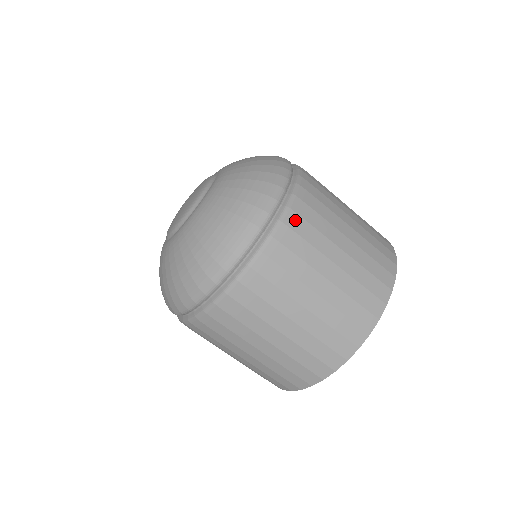
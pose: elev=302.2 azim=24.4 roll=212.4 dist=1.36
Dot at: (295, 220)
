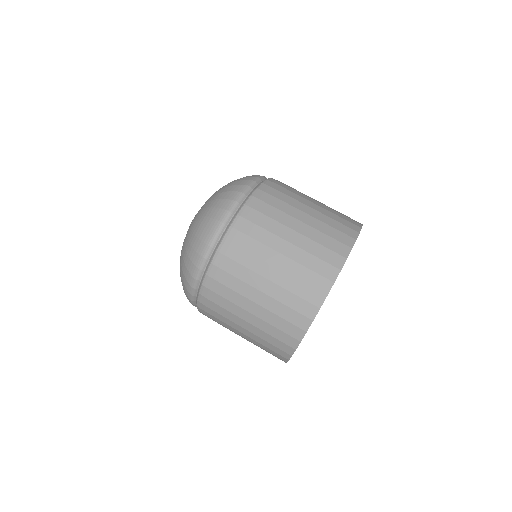
Dot at: (280, 182)
